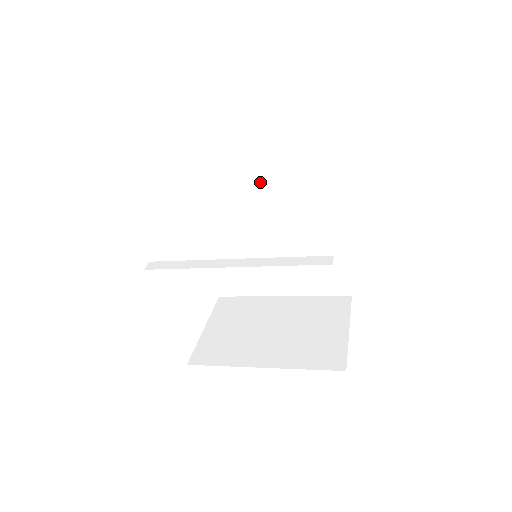
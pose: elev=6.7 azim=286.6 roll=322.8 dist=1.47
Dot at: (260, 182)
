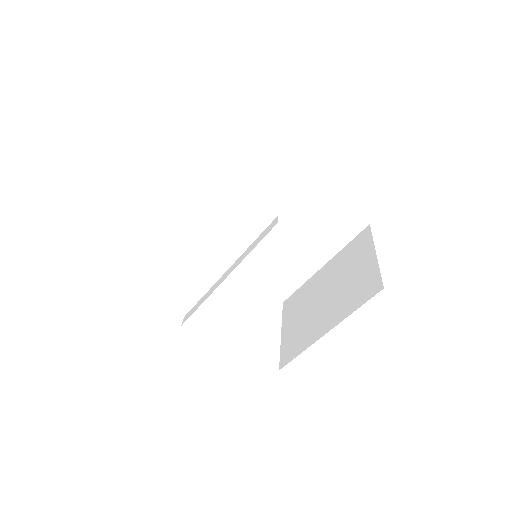
Dot at: (211, 205)
